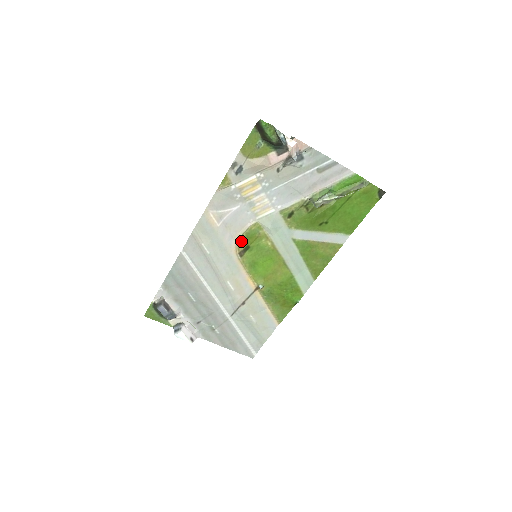
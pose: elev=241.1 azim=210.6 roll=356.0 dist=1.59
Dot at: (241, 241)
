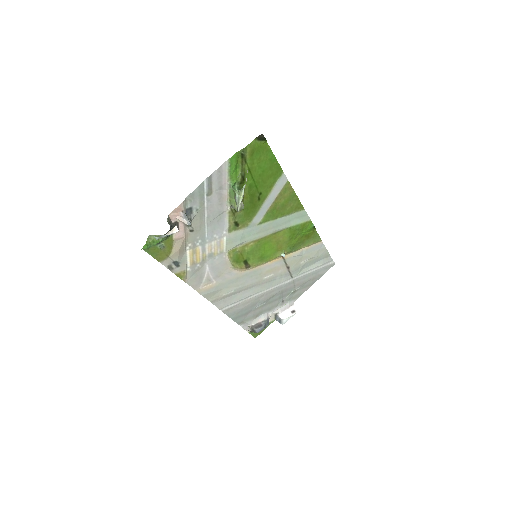
Dot at: (237, 266)
